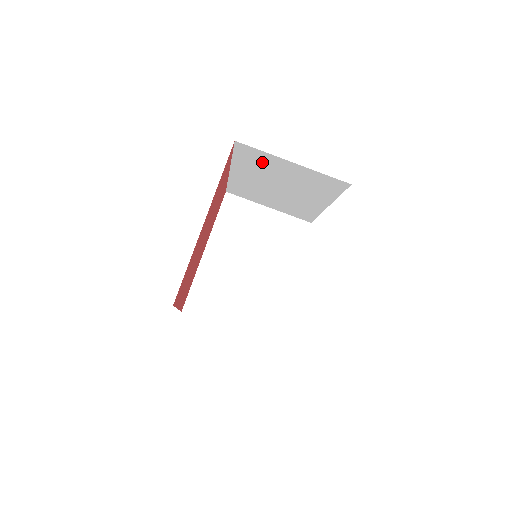
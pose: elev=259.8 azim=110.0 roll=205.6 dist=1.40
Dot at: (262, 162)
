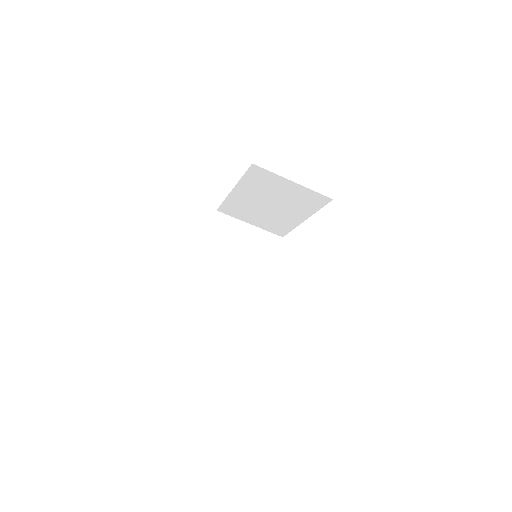
Dot at: (266, 182)
